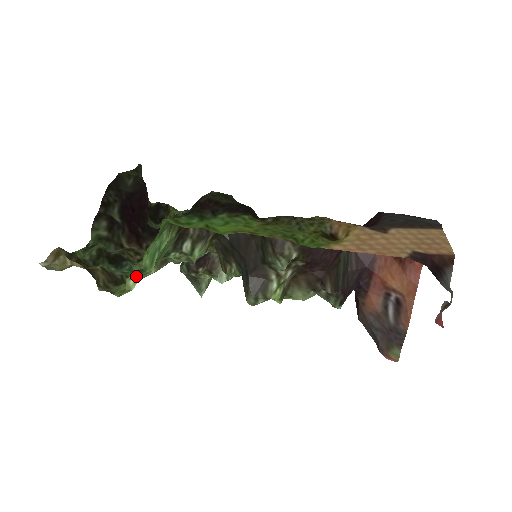
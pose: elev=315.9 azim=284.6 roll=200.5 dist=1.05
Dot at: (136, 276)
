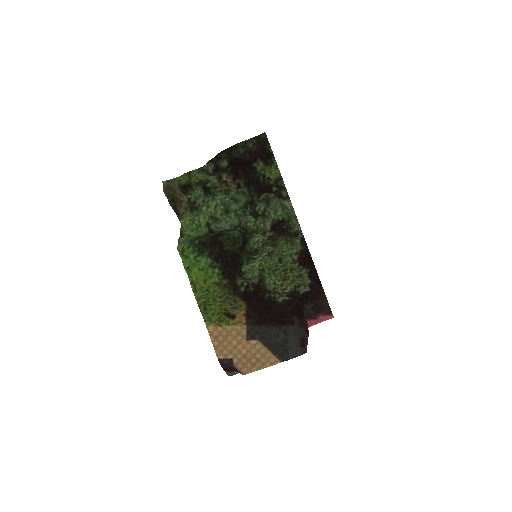
Dot at: (182, 232)
